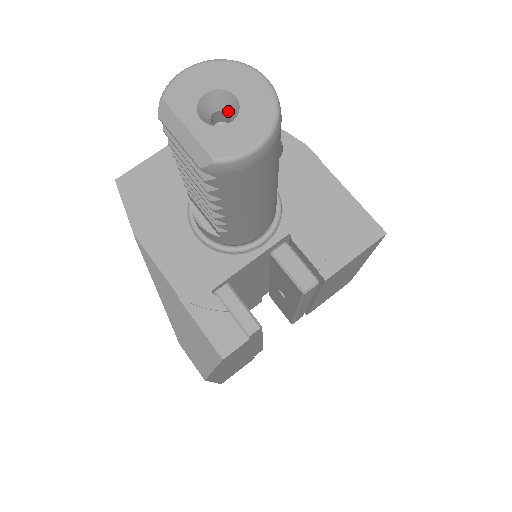
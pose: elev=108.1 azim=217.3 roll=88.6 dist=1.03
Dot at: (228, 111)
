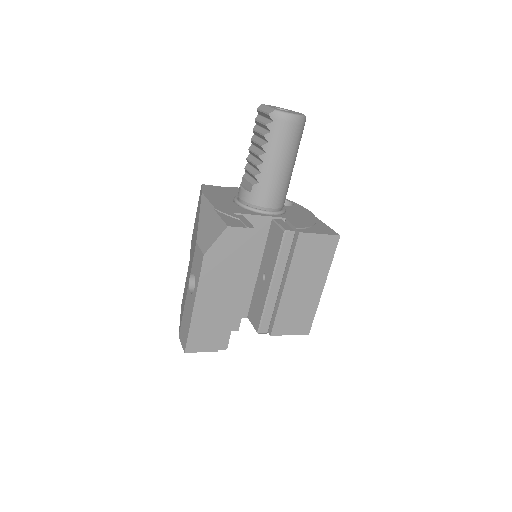
Dot at: occluded
